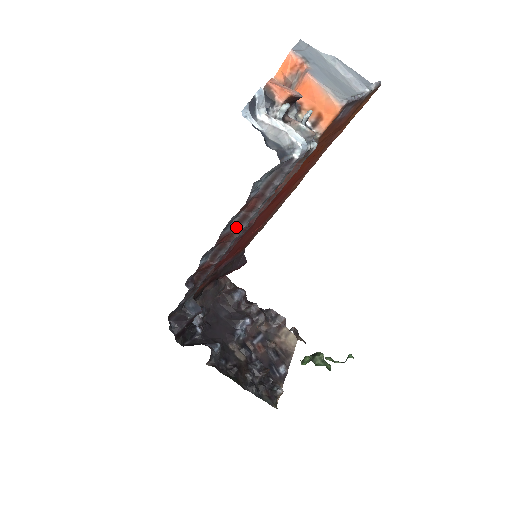
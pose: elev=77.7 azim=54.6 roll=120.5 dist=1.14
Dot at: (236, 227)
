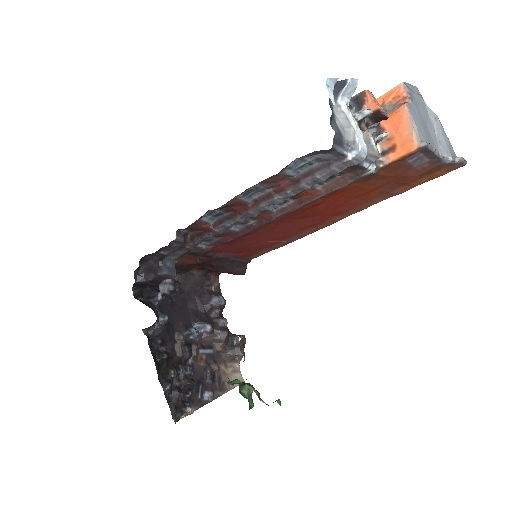
Dot at: (256, 203)
